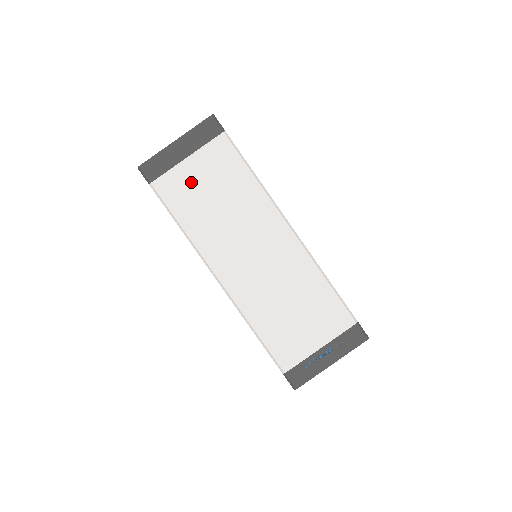
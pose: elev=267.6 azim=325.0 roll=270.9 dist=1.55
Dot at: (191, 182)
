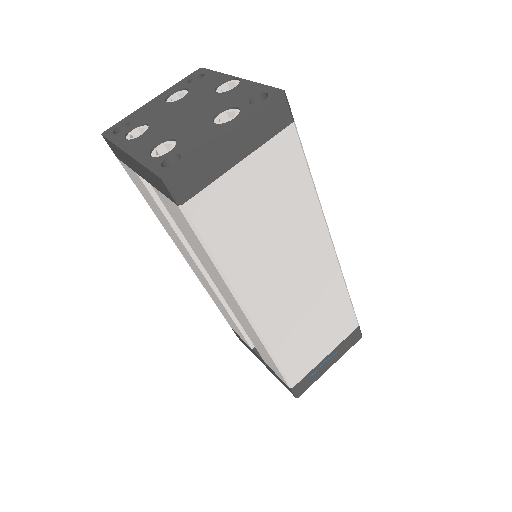
Dot at: (240, 199)
